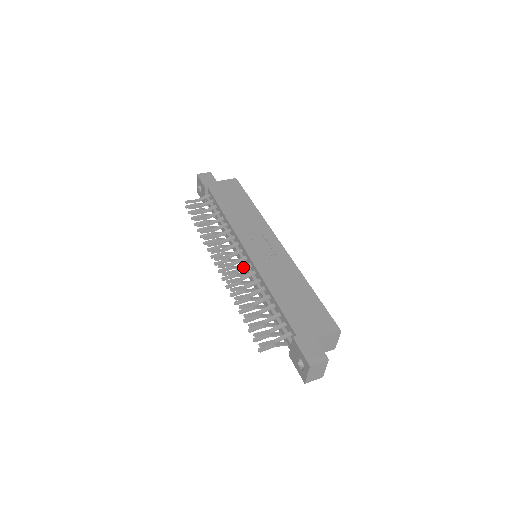
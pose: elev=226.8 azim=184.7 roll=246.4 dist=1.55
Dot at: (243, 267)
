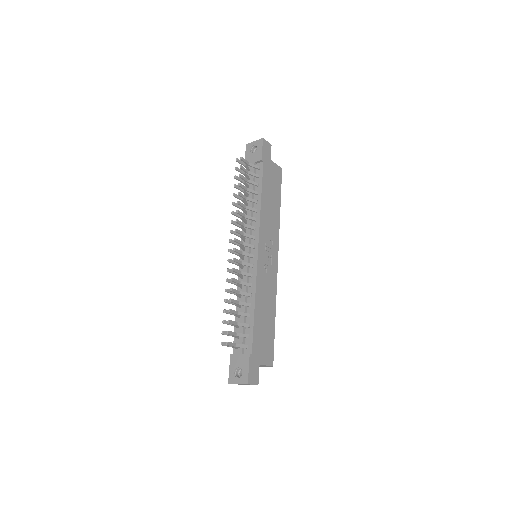
Dot at: (248, 264)
